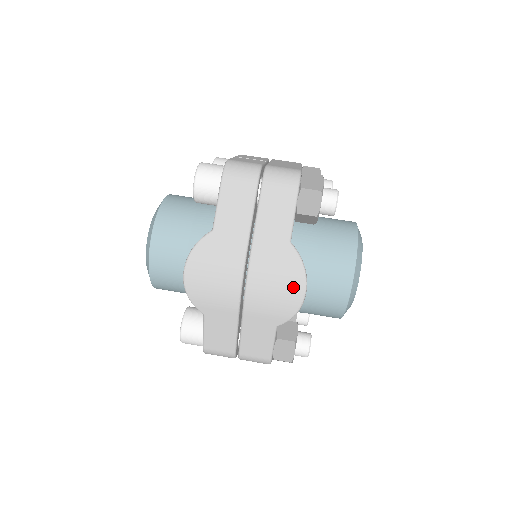
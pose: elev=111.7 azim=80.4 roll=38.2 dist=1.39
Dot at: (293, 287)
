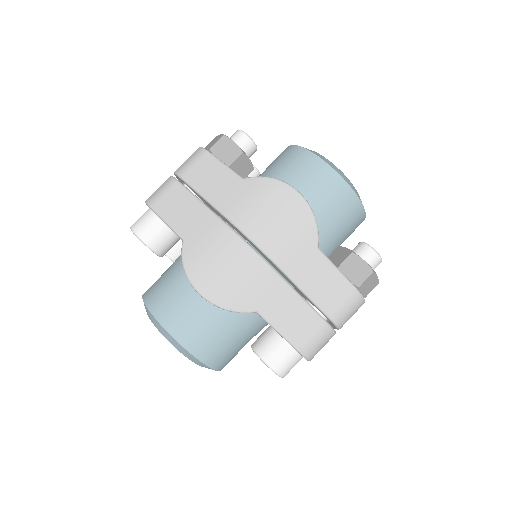
Dot at: (284, 199)
